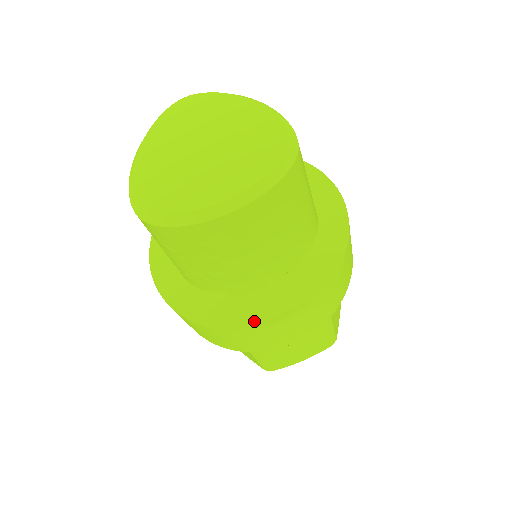
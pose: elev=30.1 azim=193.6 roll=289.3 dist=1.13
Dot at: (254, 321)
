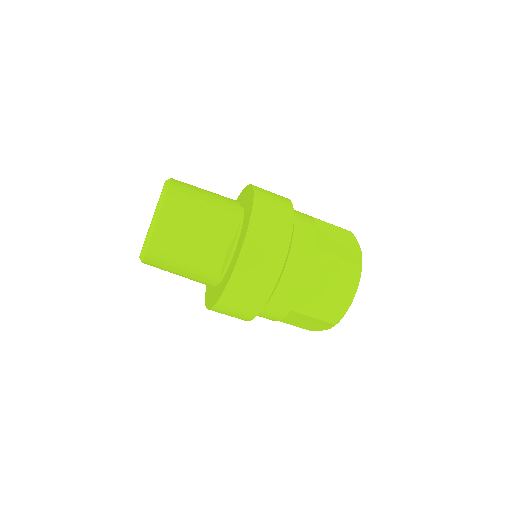
Dot at: (209, 305)
